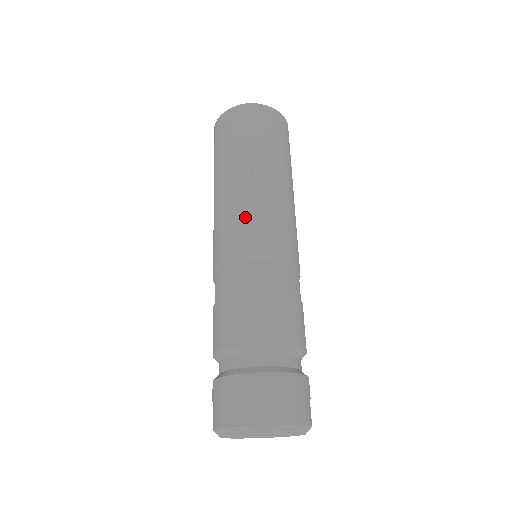
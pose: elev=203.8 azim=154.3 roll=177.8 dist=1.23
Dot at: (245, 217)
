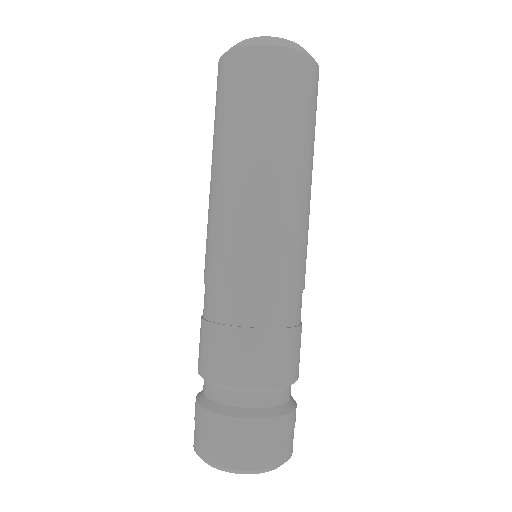
Dot at: (211, 226)
